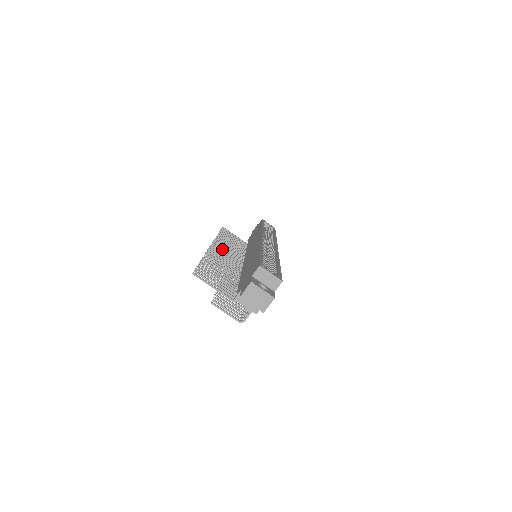
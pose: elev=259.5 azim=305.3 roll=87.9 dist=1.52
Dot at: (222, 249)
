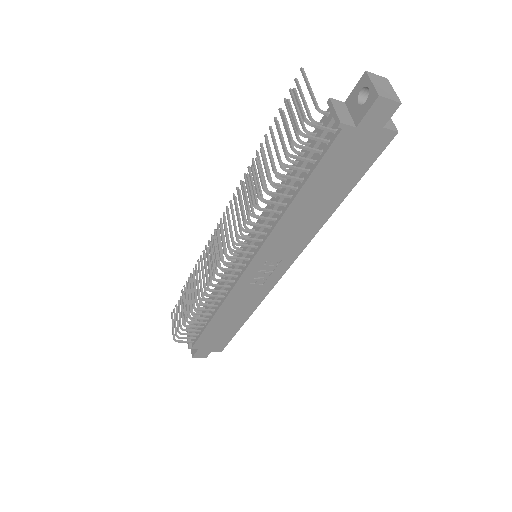
Dot at: occluded
